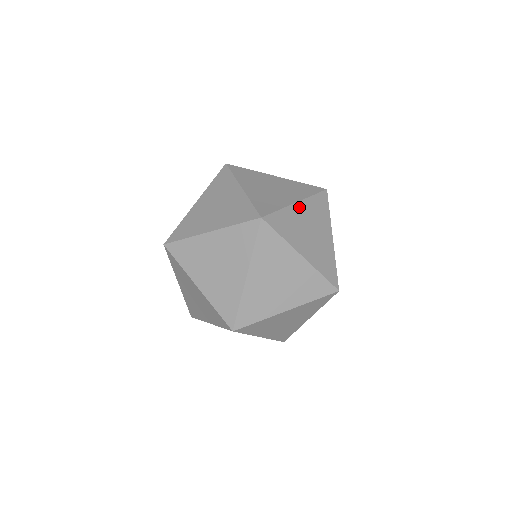
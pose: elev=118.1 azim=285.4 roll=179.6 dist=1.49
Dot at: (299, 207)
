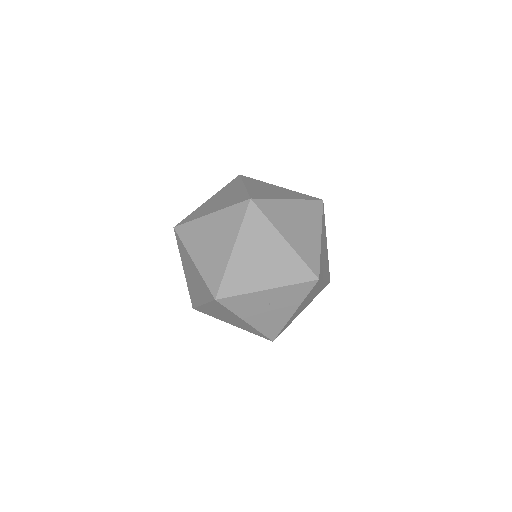
Dot at: occluded
